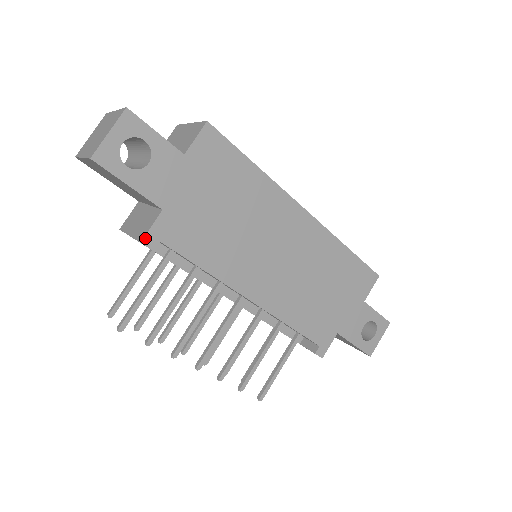
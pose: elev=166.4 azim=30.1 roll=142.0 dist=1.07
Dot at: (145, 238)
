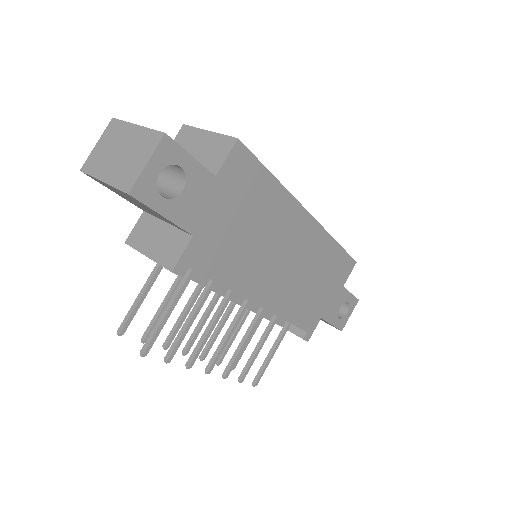
Dot at: (176, 267)
